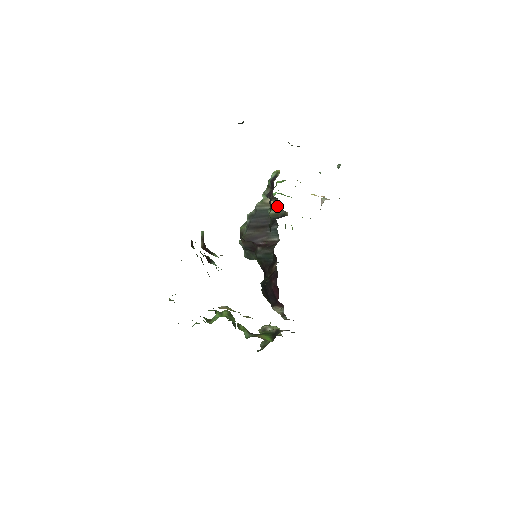
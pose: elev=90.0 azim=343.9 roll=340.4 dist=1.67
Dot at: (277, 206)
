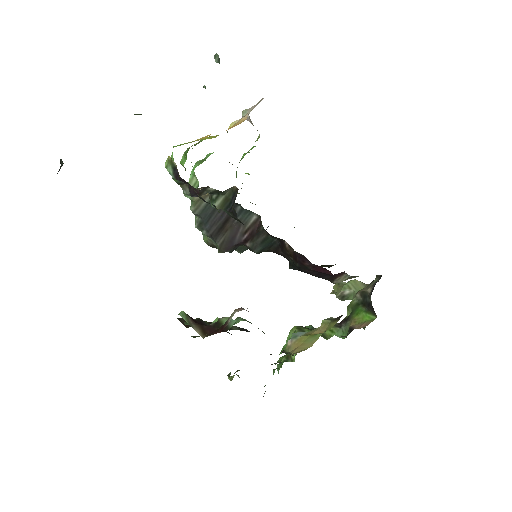
Dot at: (215, 193)
